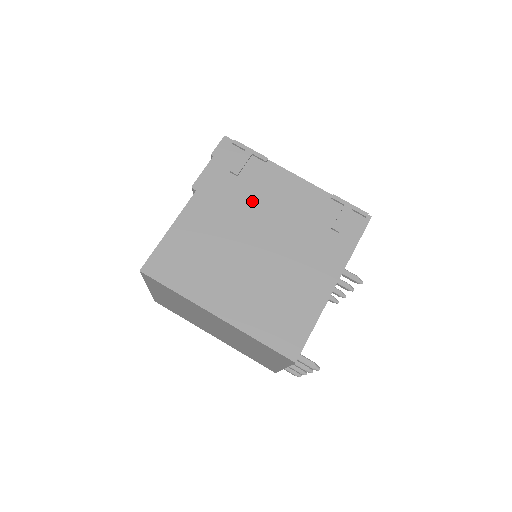
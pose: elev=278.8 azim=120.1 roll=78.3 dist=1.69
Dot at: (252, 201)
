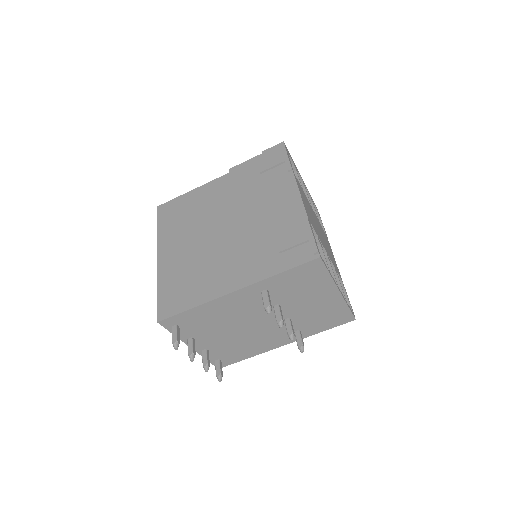
Dot at: (251, 196)
